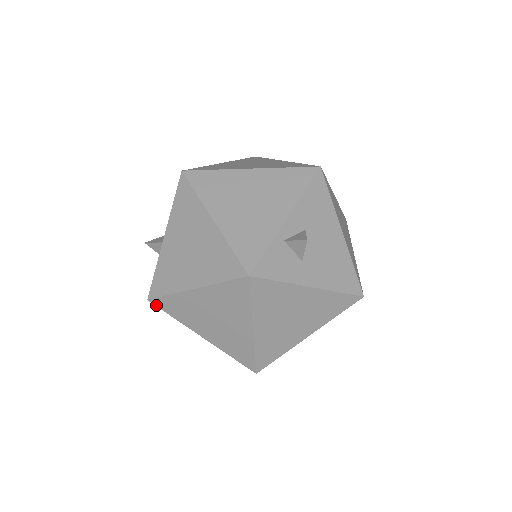
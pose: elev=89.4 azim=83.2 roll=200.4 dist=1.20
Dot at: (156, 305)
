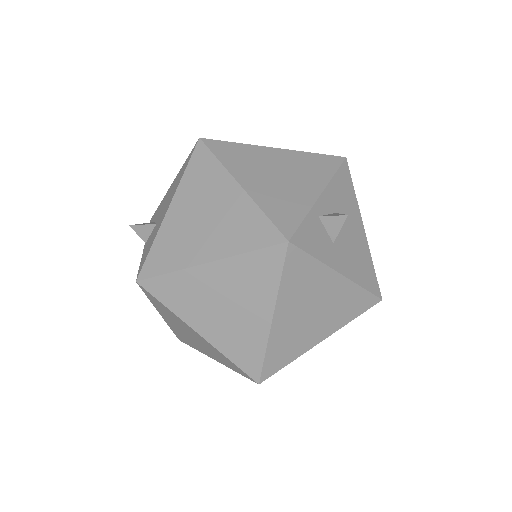
Dot at: (146, 289)
